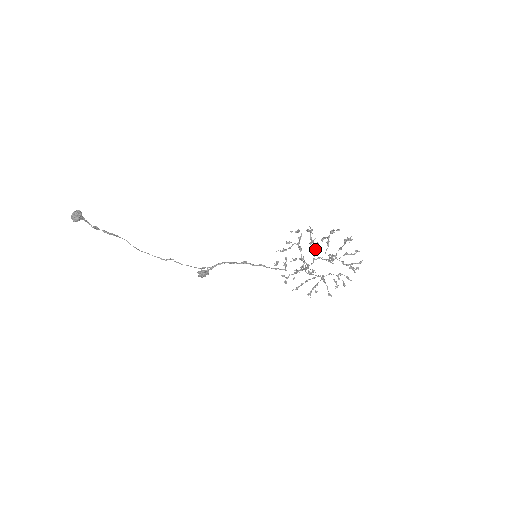
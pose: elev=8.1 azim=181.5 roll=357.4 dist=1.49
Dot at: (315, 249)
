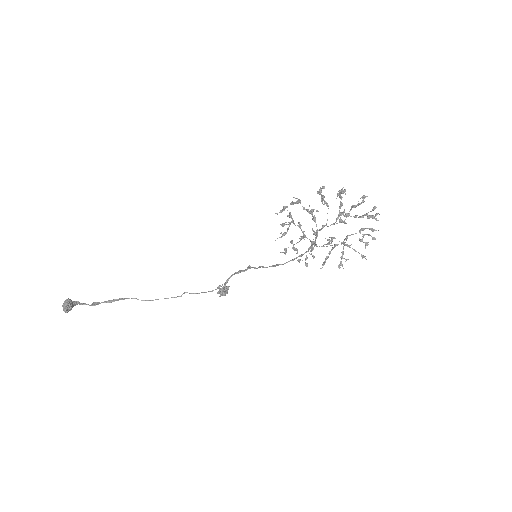
Dot at: (313, 219)
